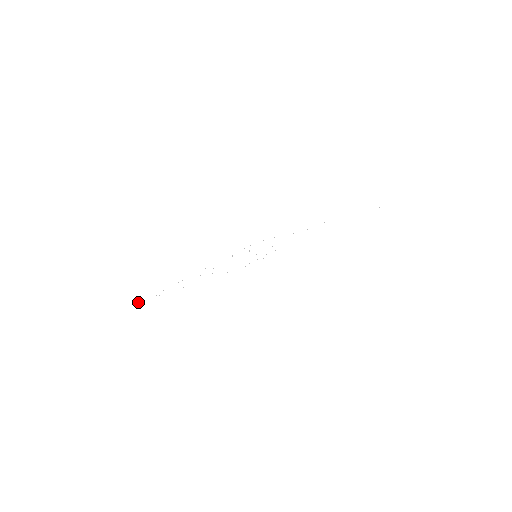
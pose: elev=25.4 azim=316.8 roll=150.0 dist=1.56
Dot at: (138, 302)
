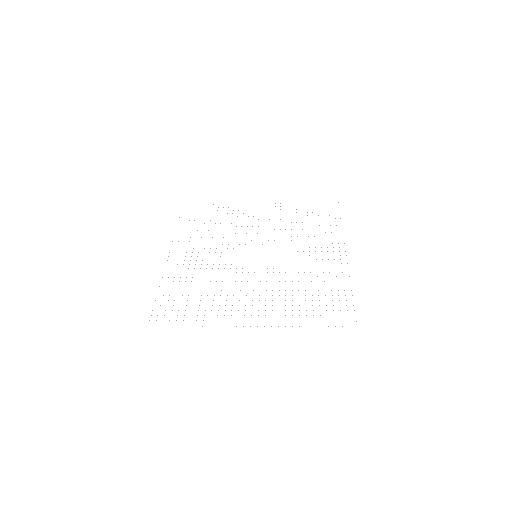
Dot at: (152, 310)
